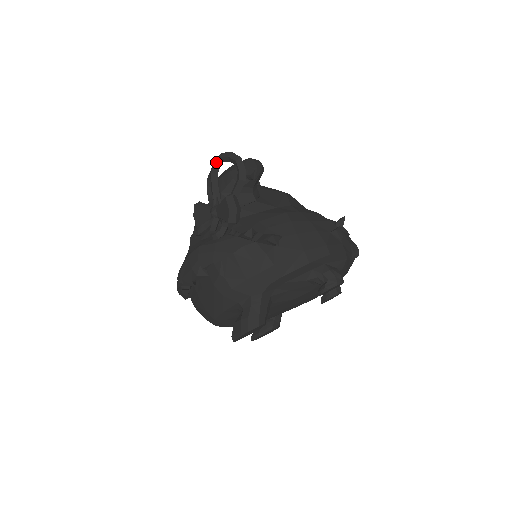
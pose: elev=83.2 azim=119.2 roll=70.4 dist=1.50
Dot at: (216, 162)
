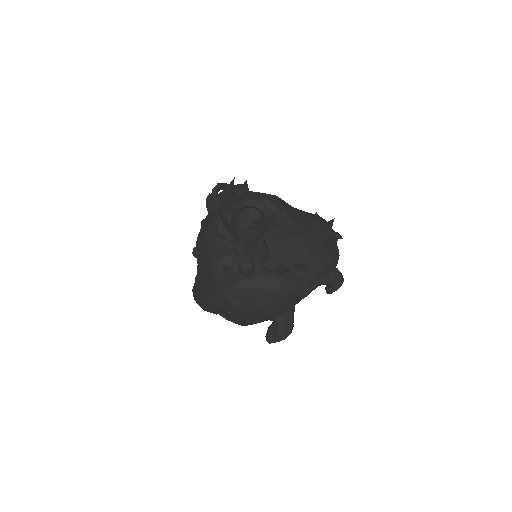
Dot at: (239, 209)
